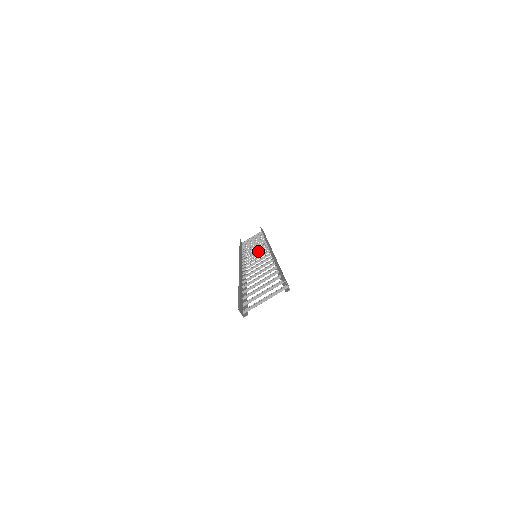
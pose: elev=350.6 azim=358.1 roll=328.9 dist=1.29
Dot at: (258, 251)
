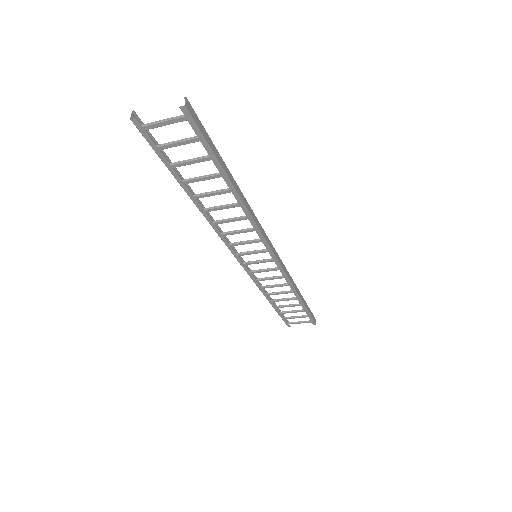
Dot at: (268, 268)
